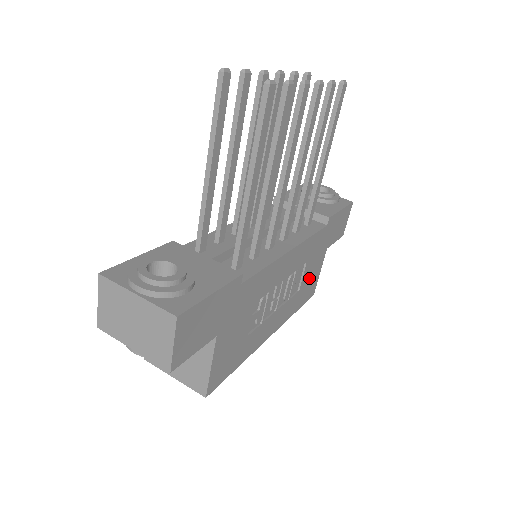
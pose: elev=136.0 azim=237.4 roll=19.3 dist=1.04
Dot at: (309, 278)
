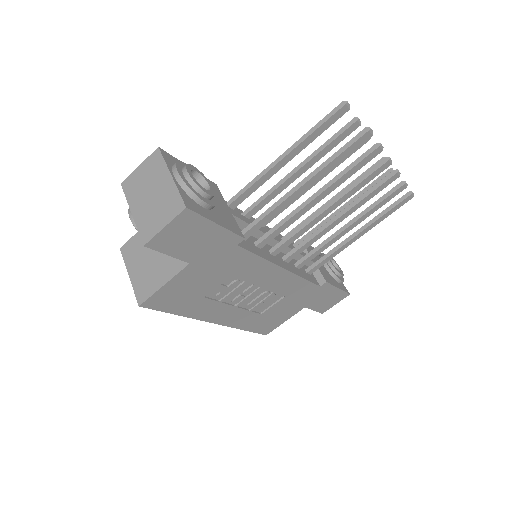
Dot at: (275, 314)
